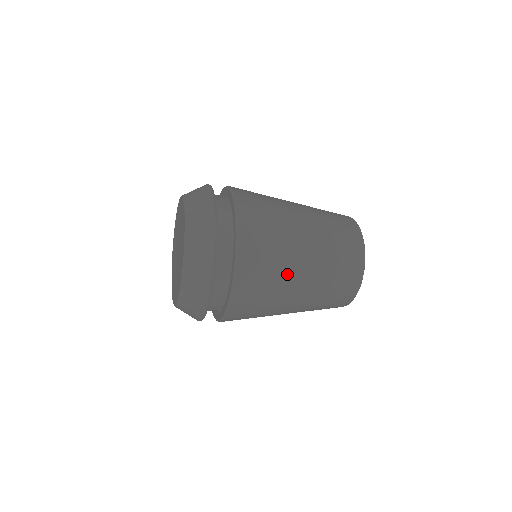
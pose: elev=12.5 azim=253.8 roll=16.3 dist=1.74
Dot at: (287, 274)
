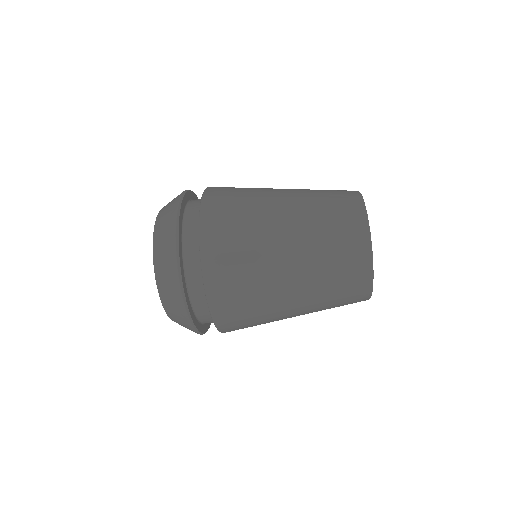
Dot at: (262, 206)
